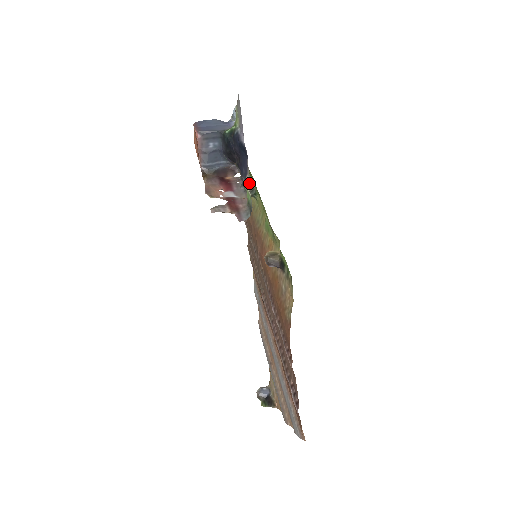
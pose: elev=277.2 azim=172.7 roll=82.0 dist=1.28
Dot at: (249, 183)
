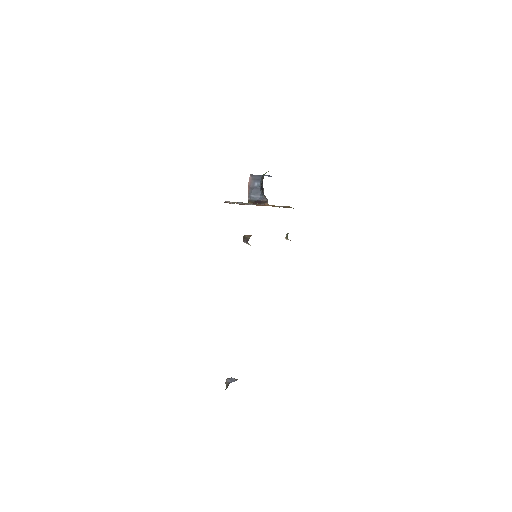
Dot at: occluded
